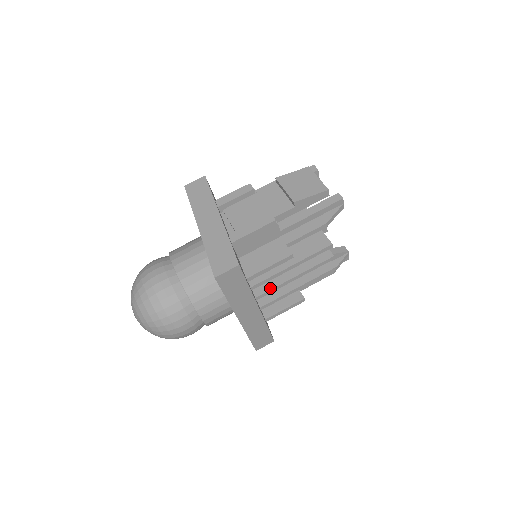
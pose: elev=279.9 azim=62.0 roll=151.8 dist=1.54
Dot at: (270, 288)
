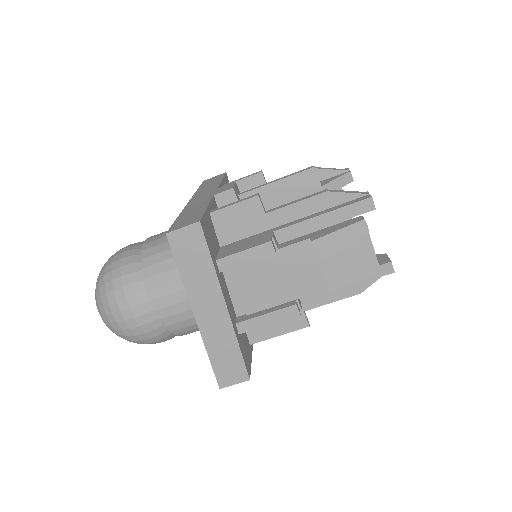
Dot at: occluded
